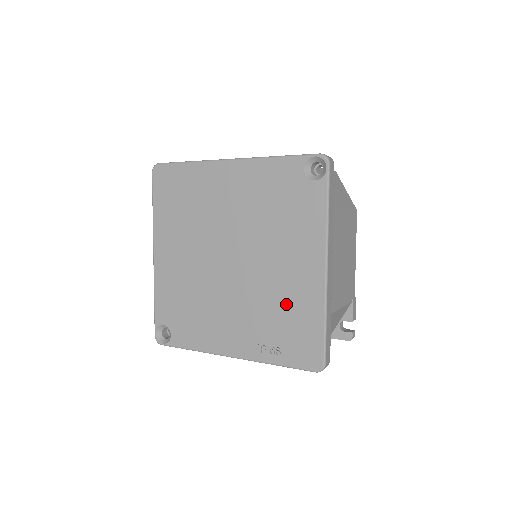
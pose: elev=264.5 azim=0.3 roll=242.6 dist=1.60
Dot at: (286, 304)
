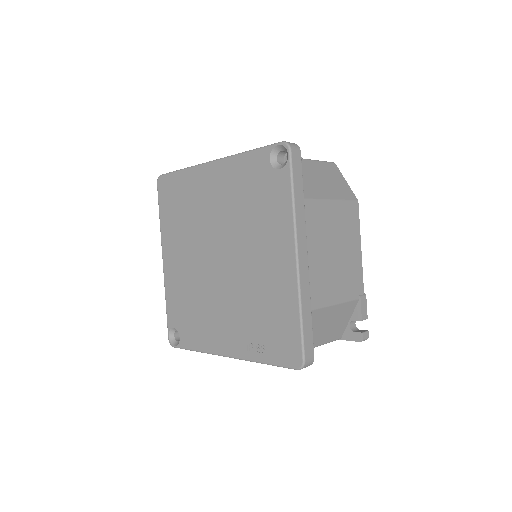
Dot at: (266, 299)
